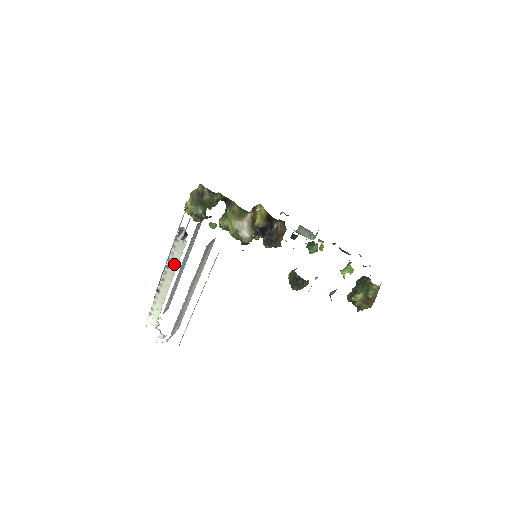
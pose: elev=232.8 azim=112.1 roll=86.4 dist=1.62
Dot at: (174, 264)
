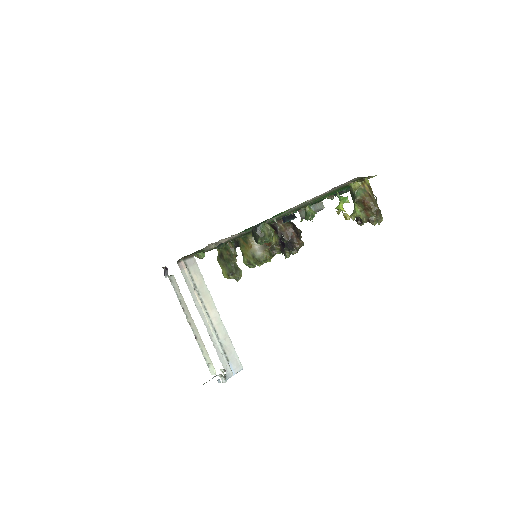
Dot at: (183, 302)
